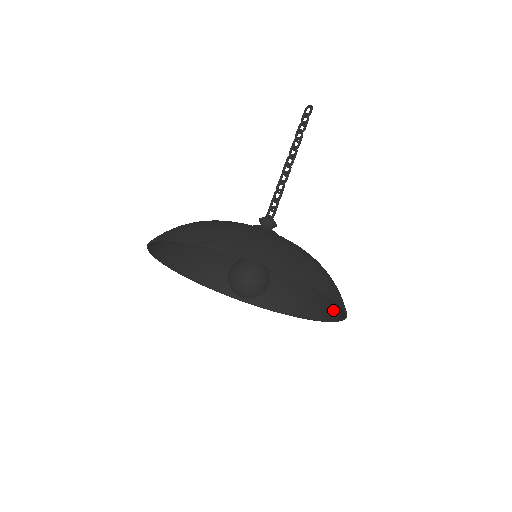
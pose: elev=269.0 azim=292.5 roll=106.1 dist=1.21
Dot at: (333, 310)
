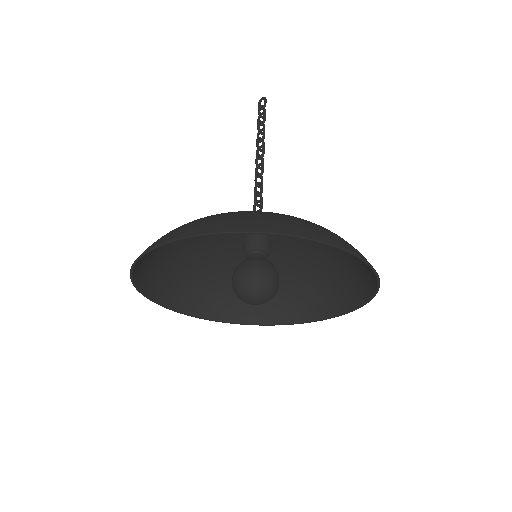
Dot at: (359, 291)
